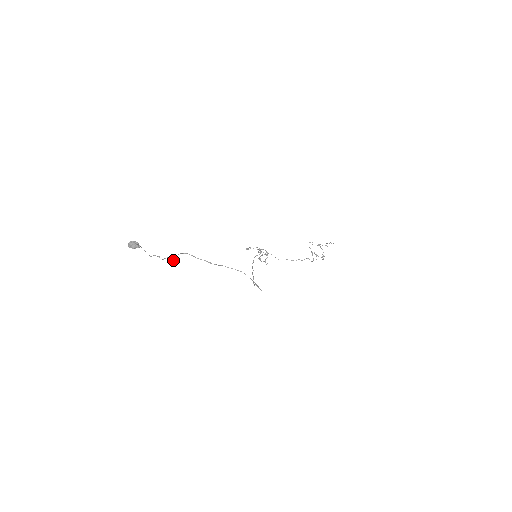
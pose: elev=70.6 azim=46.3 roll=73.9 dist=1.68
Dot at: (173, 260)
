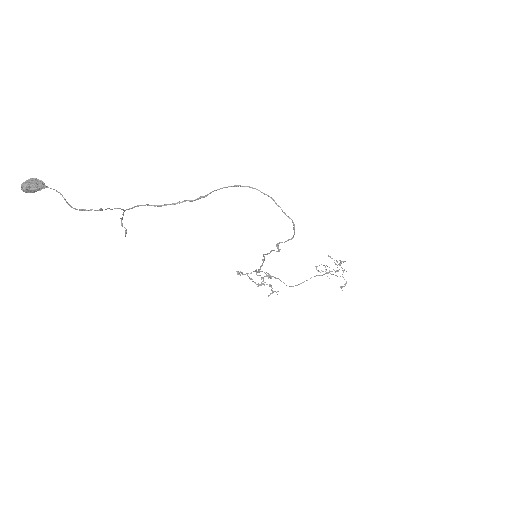
Dot at: occluded
